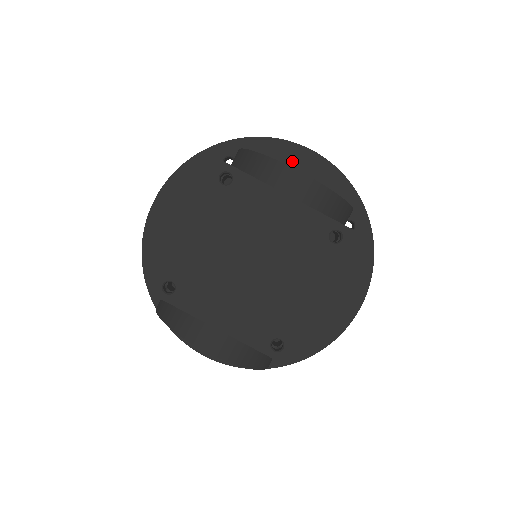
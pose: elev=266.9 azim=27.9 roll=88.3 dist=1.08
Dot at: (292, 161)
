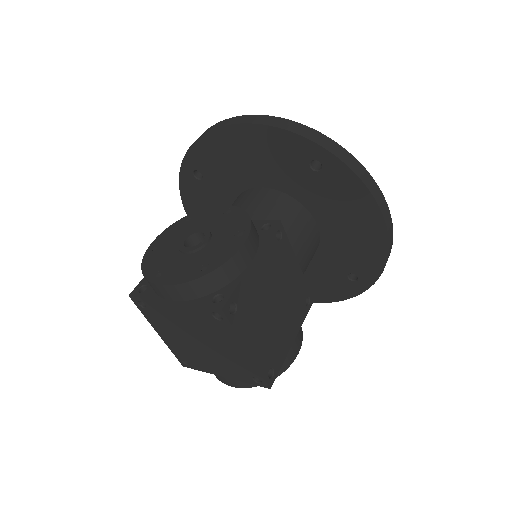
Dot at: (228, 144)
